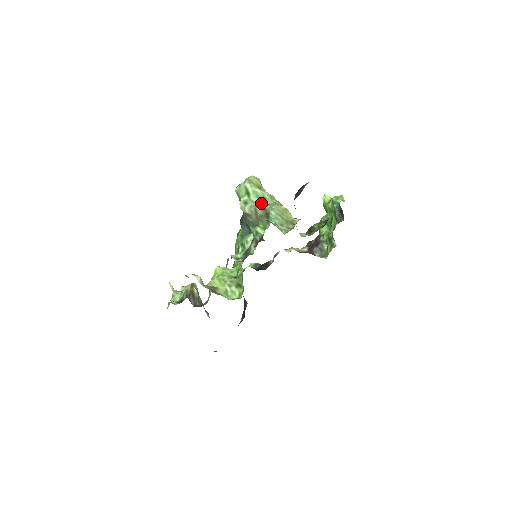
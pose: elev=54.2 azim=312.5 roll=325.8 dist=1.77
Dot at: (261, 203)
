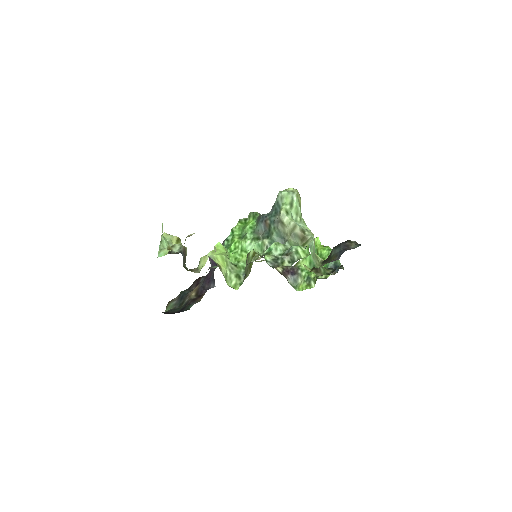
Dot at: (296, 221)
